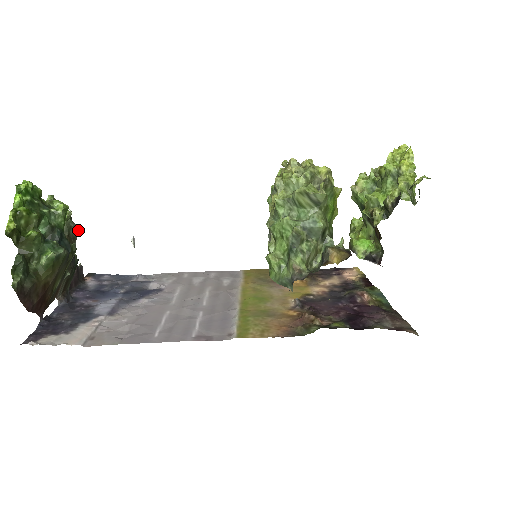
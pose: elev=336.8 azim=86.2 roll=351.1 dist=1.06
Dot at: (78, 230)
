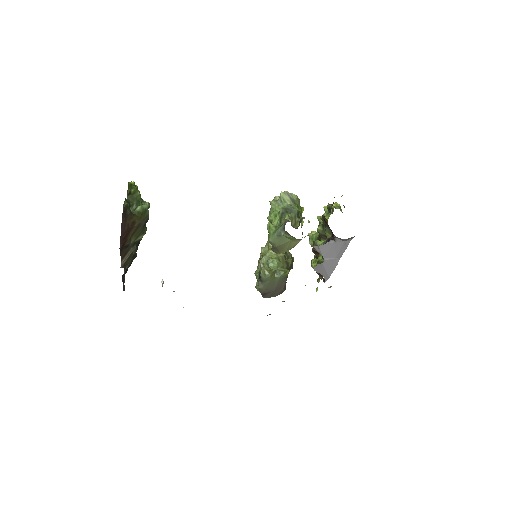
Dot at: occluded
